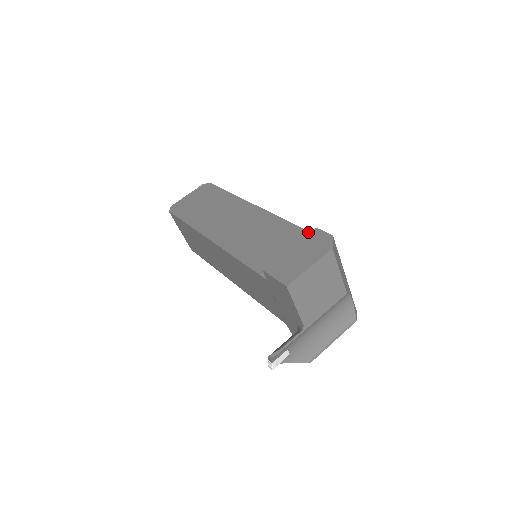
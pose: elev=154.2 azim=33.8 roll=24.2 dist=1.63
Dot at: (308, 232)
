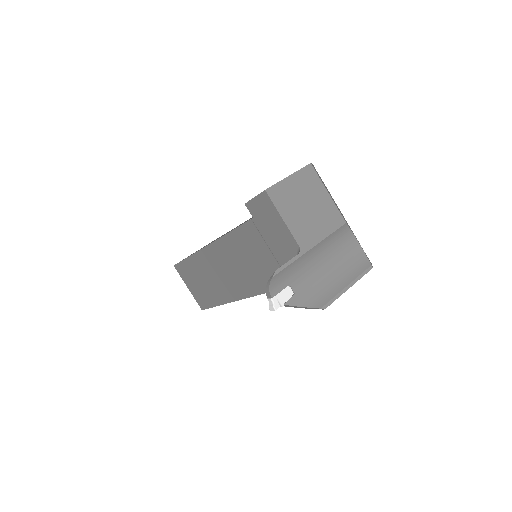
Dot at: occluded
